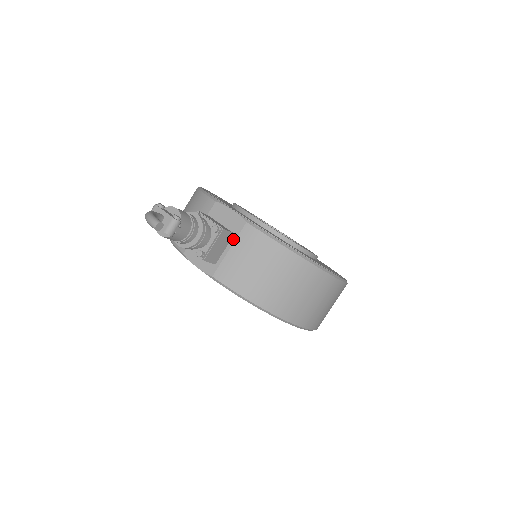
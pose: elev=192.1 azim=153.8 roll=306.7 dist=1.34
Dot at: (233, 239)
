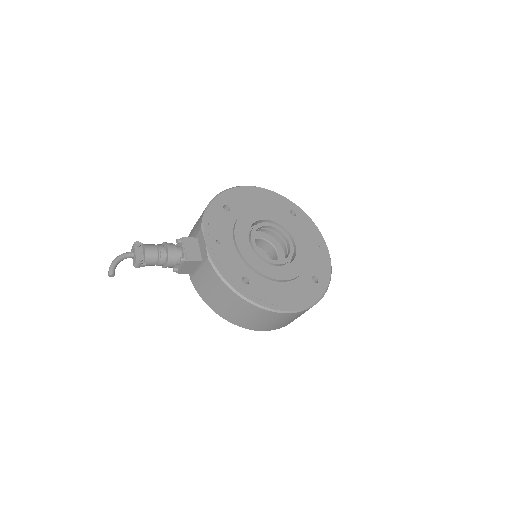
Dot at: (201, 264)
